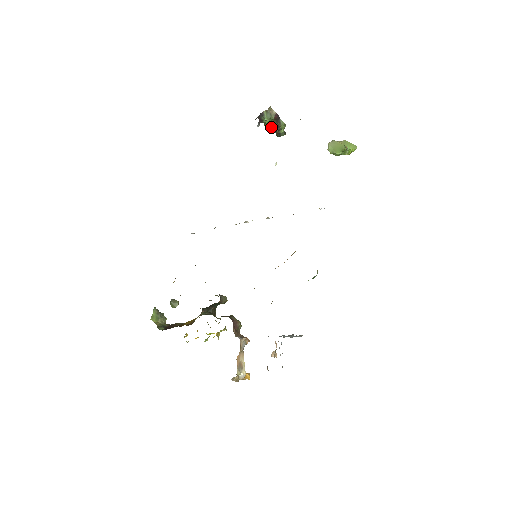
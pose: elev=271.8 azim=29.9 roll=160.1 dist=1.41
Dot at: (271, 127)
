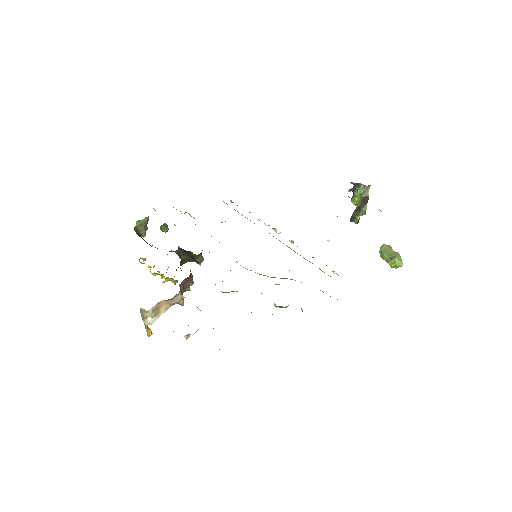
Dot at: (355, 203)
